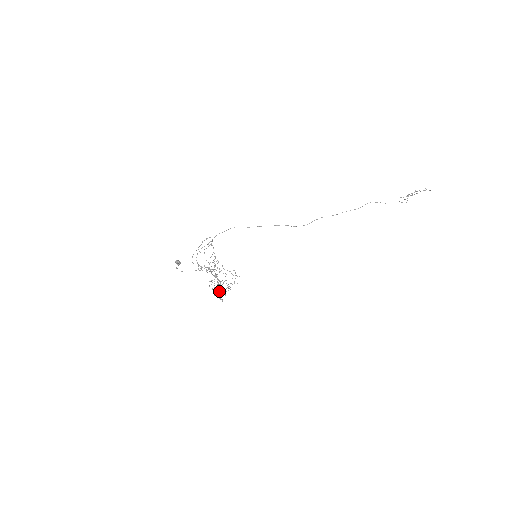
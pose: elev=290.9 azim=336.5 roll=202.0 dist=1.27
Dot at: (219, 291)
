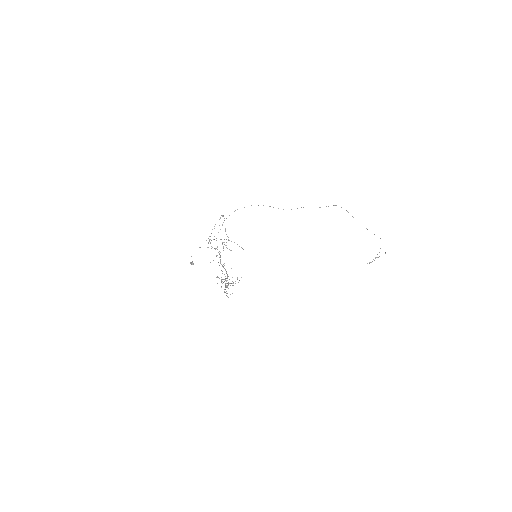
Dot at: occluded
